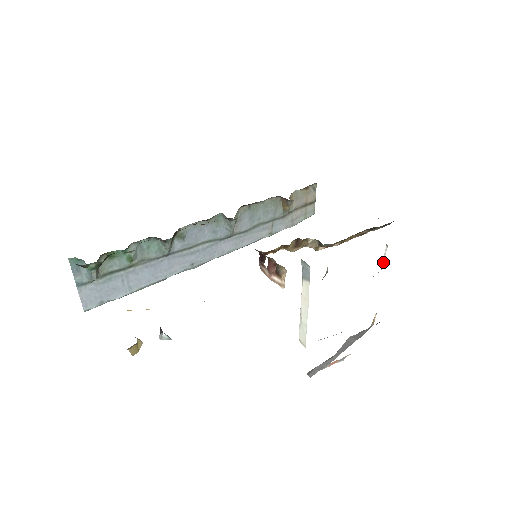
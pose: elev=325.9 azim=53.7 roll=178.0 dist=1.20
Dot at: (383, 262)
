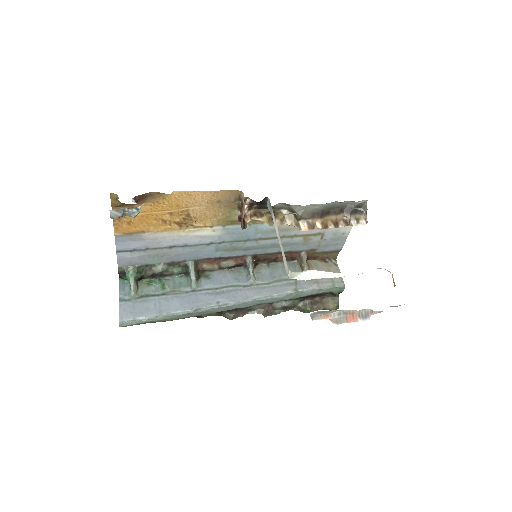
Dot at: occluded
